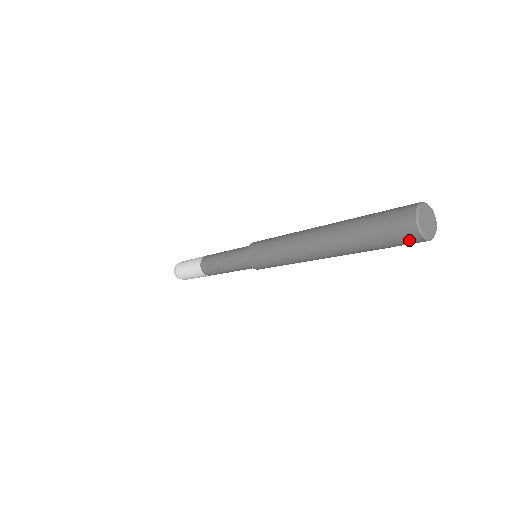
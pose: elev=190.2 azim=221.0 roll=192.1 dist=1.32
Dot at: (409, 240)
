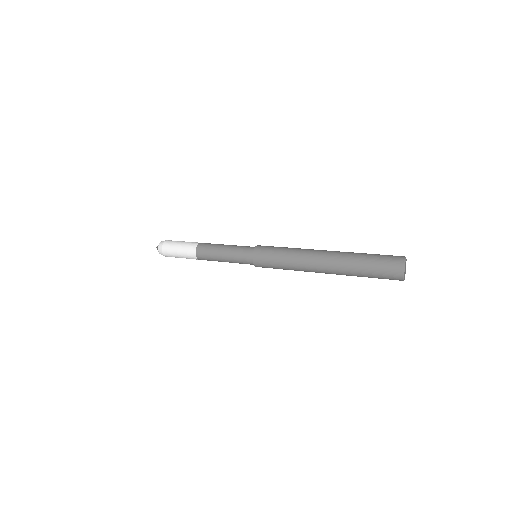
Dot at: (393, 279)
